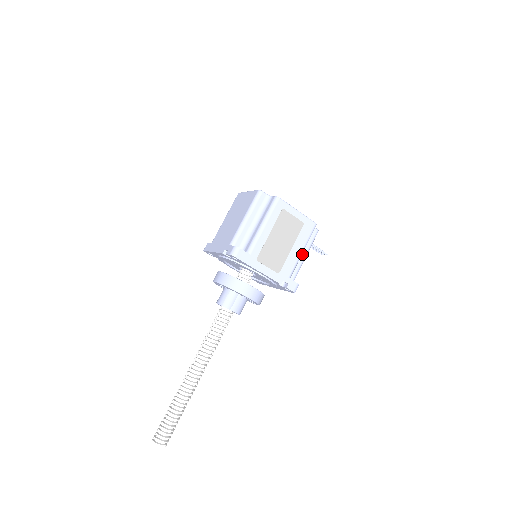
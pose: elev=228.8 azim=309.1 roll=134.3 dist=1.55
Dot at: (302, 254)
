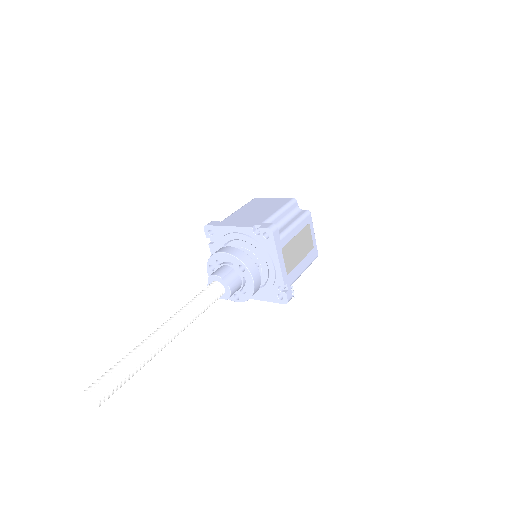
Dot at: occluded
